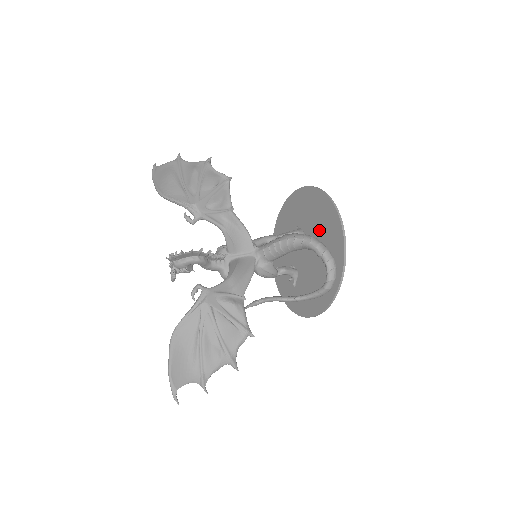
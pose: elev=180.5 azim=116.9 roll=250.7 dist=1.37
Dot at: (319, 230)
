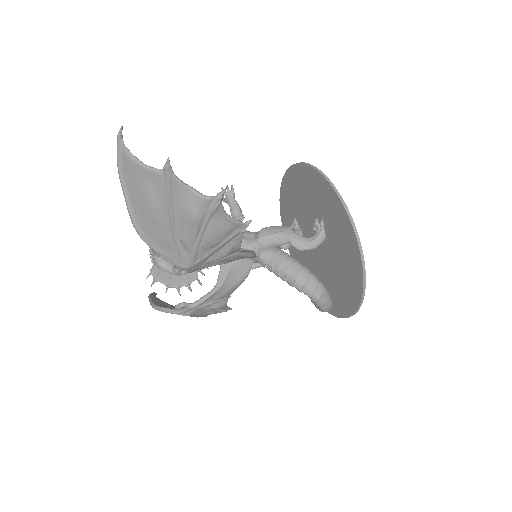
Dot at: (338, 272)
